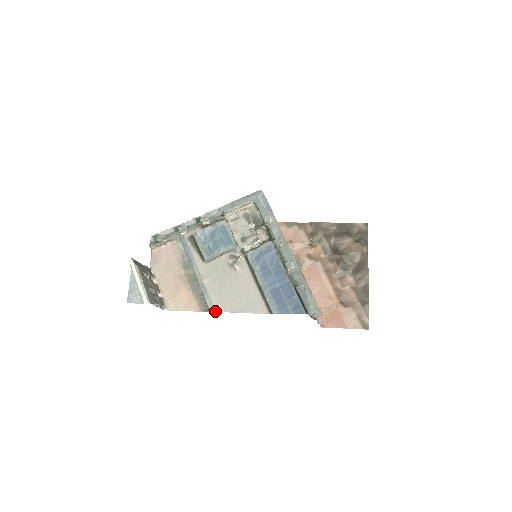
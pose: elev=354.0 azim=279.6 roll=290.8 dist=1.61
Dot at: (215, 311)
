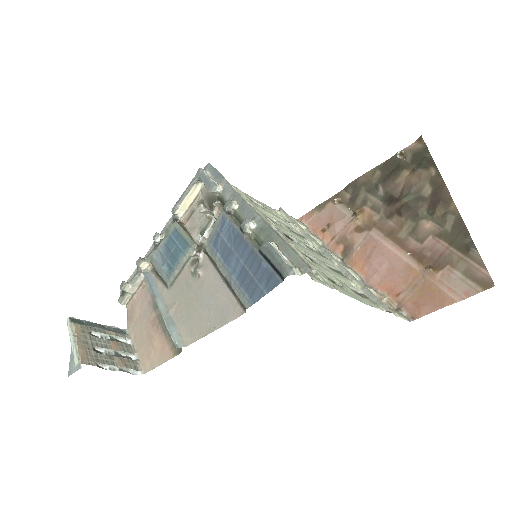
Dot at: (184, 346)
